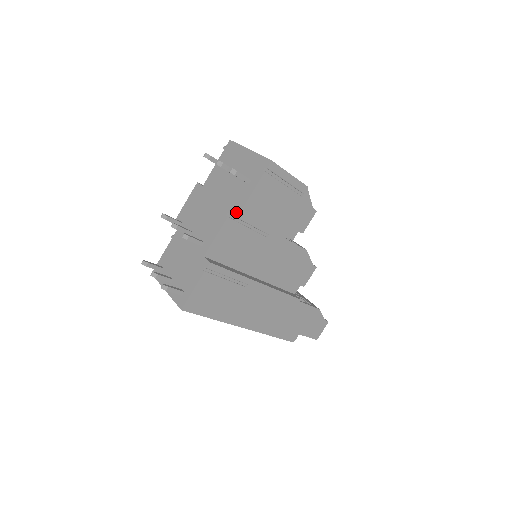
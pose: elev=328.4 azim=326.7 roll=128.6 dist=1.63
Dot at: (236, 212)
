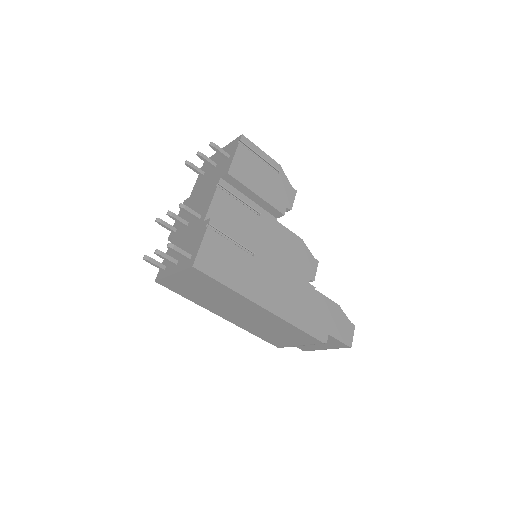
Dot at: (224, 183)
